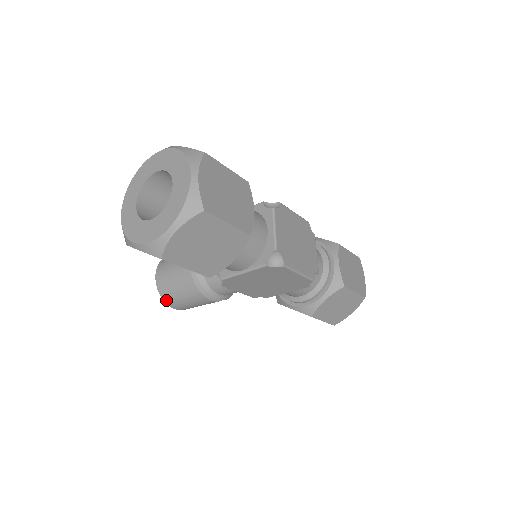
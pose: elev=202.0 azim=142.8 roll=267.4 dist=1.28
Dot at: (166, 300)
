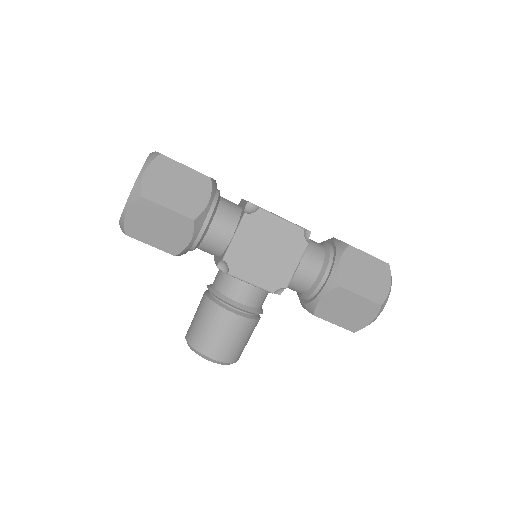
Dot at: (199, 348)
